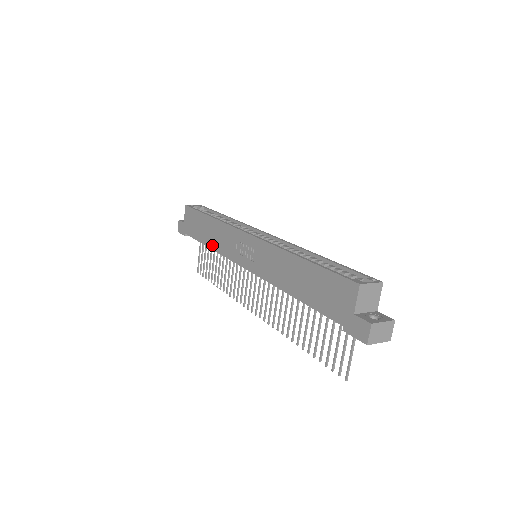
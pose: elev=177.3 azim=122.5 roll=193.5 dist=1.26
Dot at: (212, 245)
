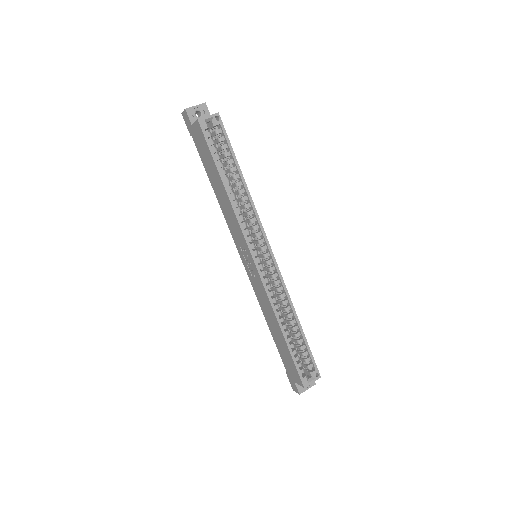
Dot at: (219, 202)
